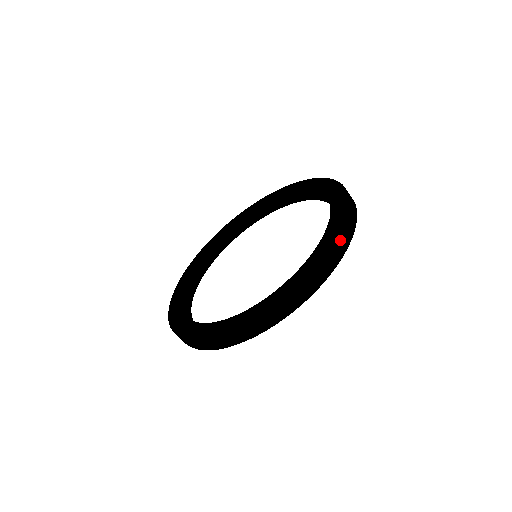
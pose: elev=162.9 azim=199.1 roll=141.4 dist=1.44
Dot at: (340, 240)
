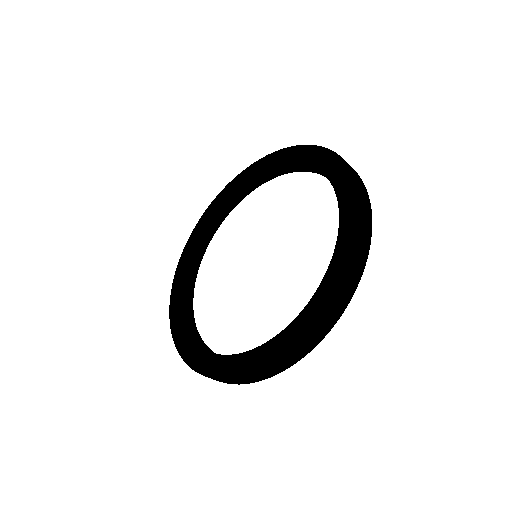
Dot at: (363, 197)
